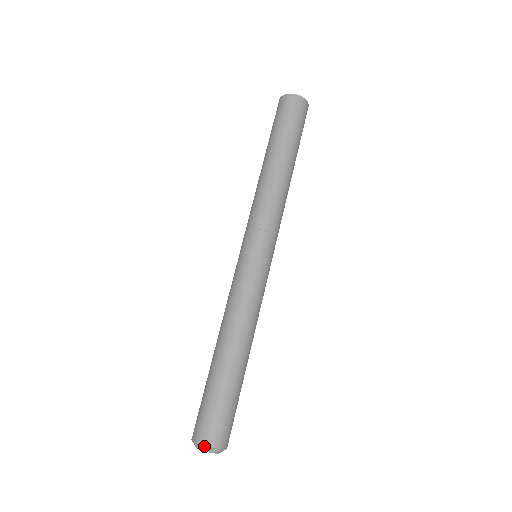
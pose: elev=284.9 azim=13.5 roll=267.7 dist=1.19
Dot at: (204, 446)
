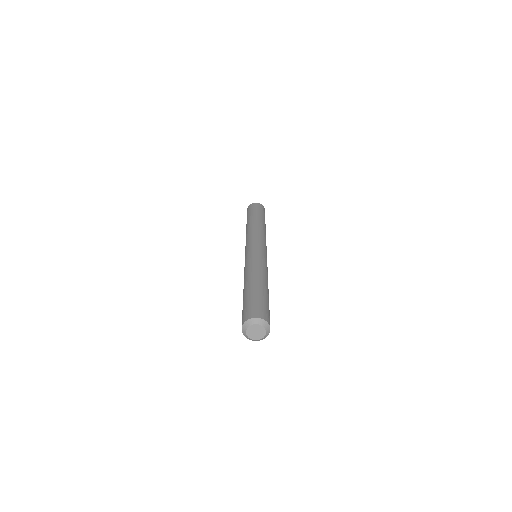
Dot at: (254, 318)
